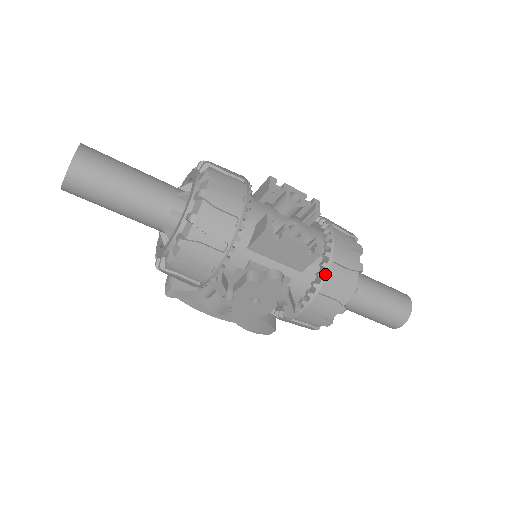
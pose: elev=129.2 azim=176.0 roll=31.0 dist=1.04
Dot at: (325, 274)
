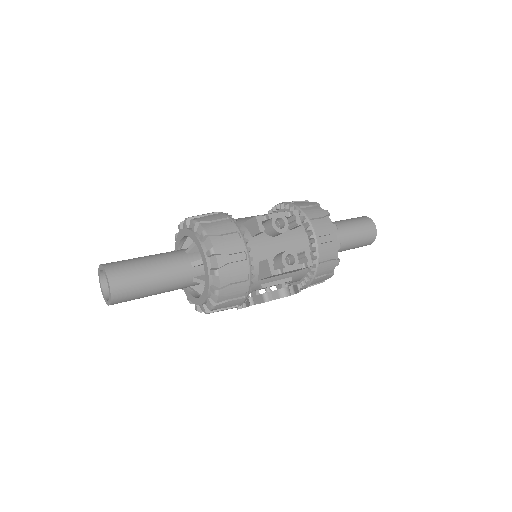
Dot at: (316, 268)
